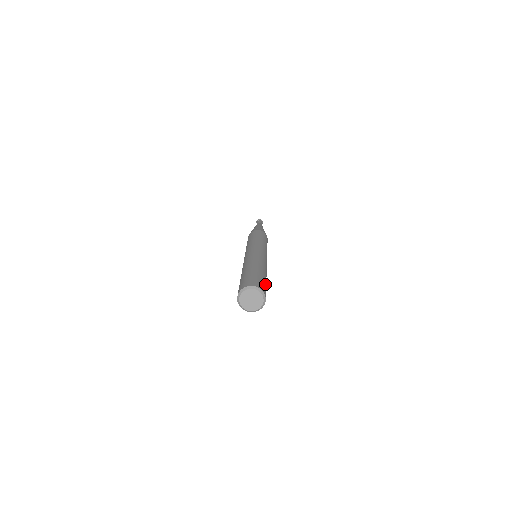
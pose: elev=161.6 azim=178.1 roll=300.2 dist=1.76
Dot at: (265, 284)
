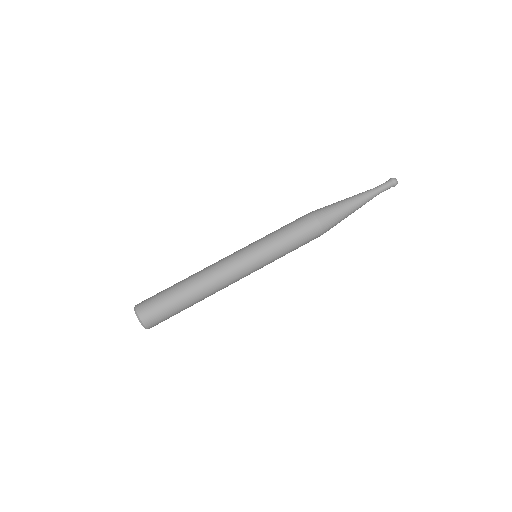
Dot at: occluded
